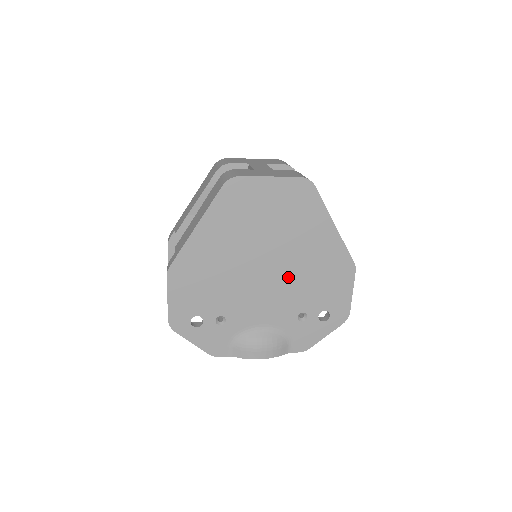
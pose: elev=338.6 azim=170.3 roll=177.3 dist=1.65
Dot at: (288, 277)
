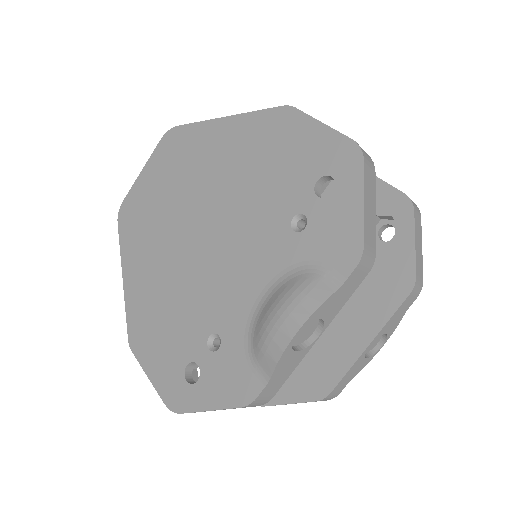
Dot at: (233, 210)
